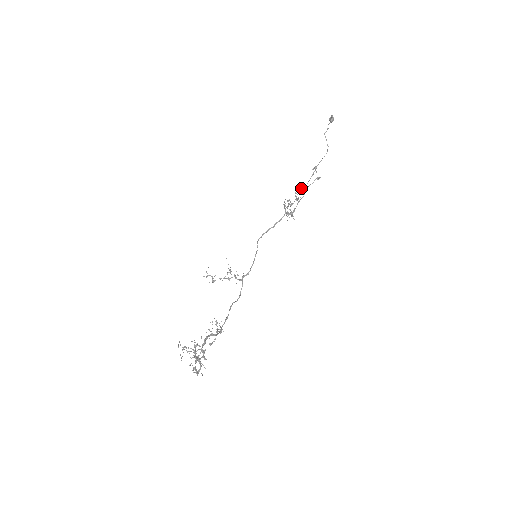
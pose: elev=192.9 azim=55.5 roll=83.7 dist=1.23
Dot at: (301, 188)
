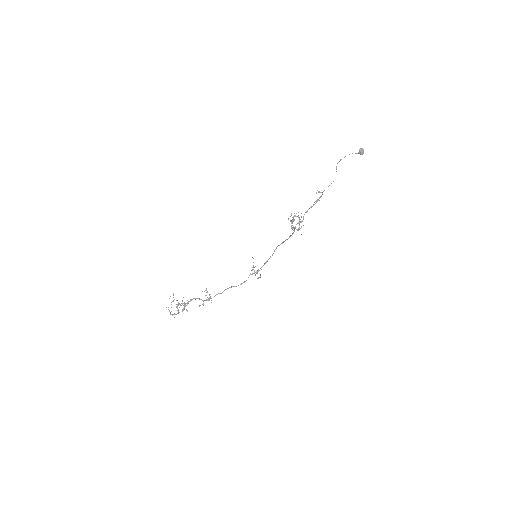
Dot at: occluded
